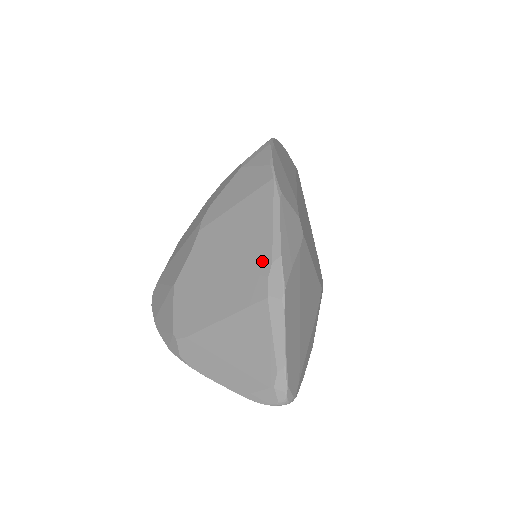
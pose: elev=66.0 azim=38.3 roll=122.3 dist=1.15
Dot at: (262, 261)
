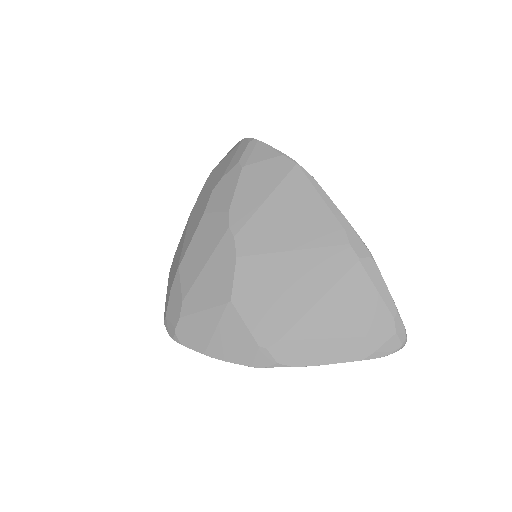
Dot at: (334, 234)
